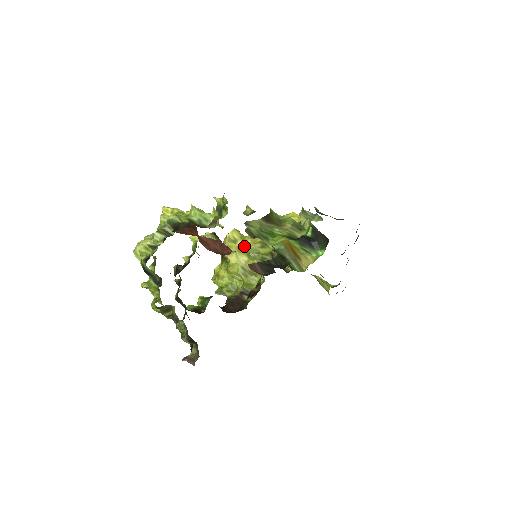
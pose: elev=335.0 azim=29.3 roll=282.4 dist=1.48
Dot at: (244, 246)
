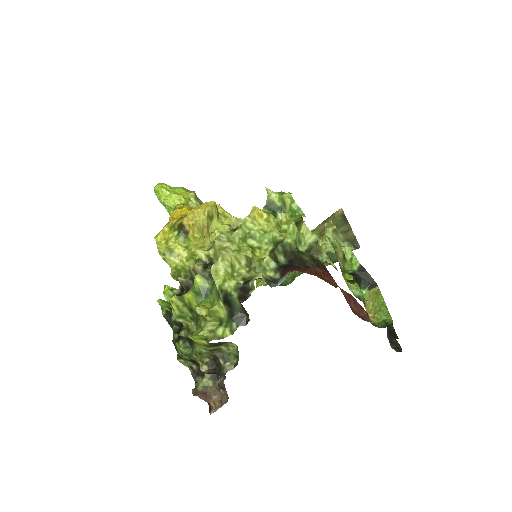
Dot at: occluded
